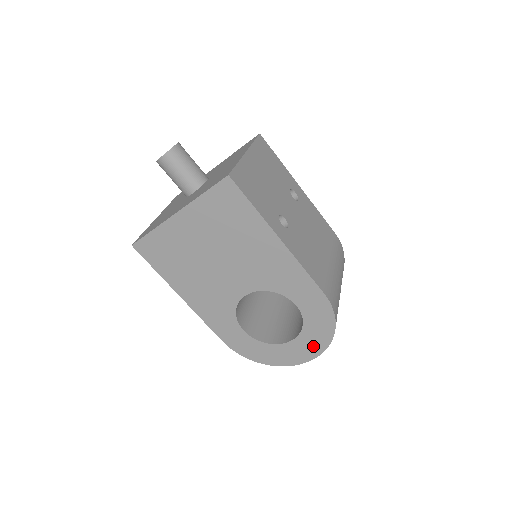
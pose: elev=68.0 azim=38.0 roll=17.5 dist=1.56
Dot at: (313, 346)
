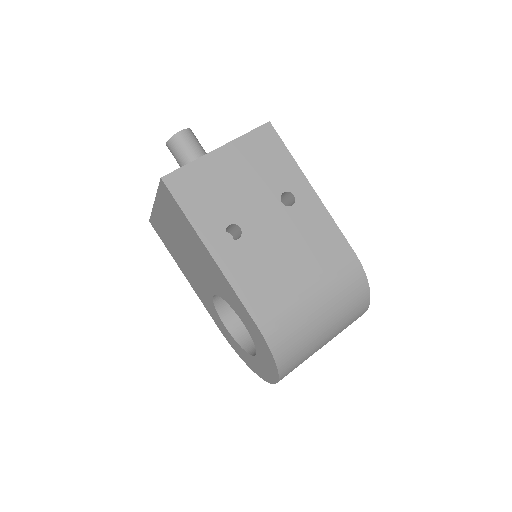
Dot at: (269, 371)
